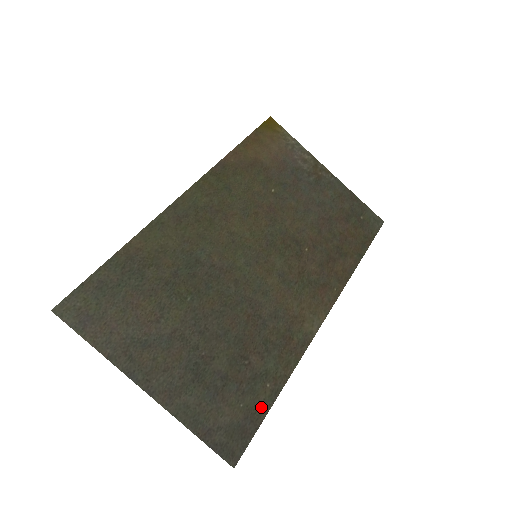
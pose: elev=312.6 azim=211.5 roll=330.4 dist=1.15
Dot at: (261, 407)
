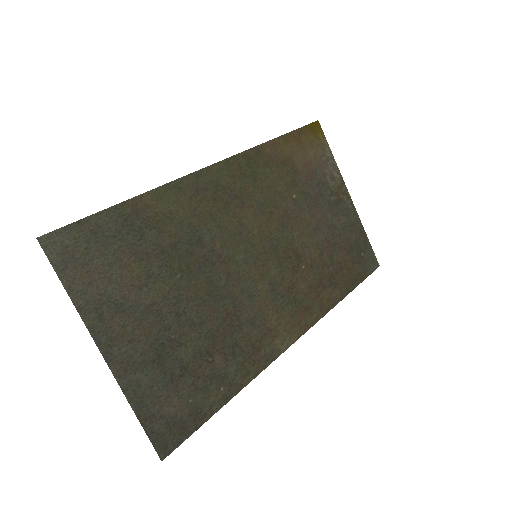
Dot at: (208, 408)
